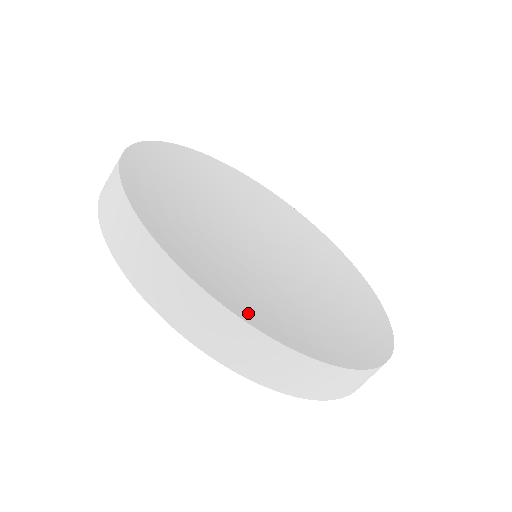
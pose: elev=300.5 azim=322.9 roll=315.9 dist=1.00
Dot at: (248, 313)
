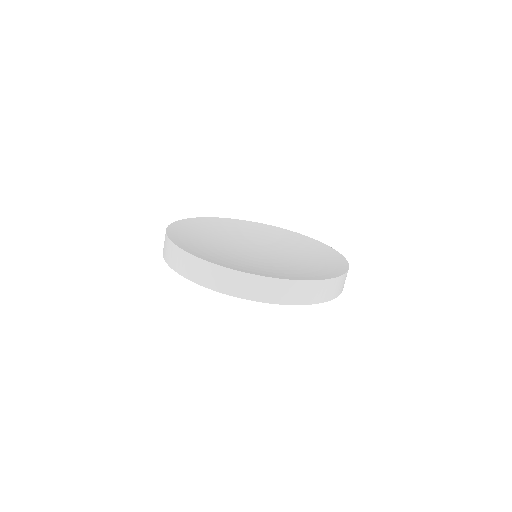
Dot at: (181, 243)
